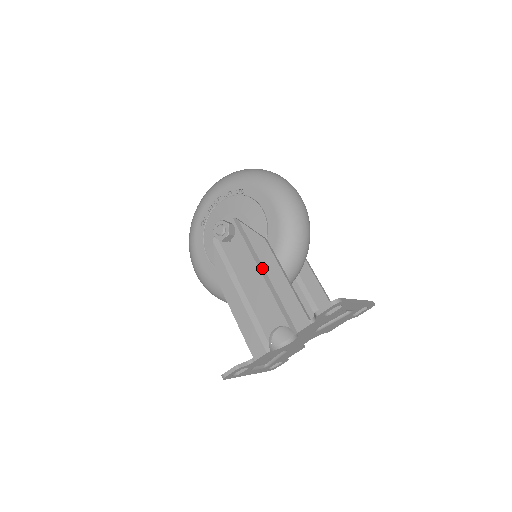
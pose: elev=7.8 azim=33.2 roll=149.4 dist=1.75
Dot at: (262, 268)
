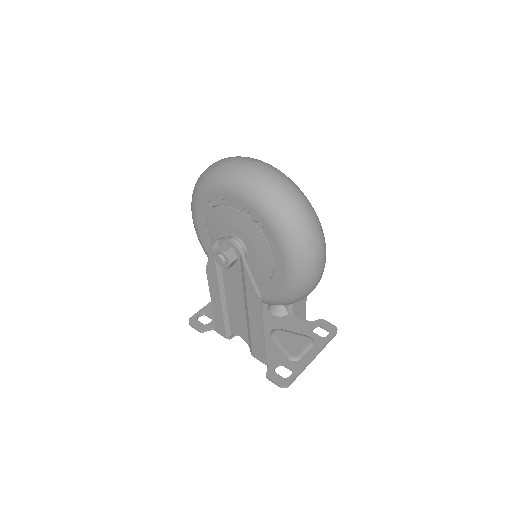
Dot at: (247, 308)
